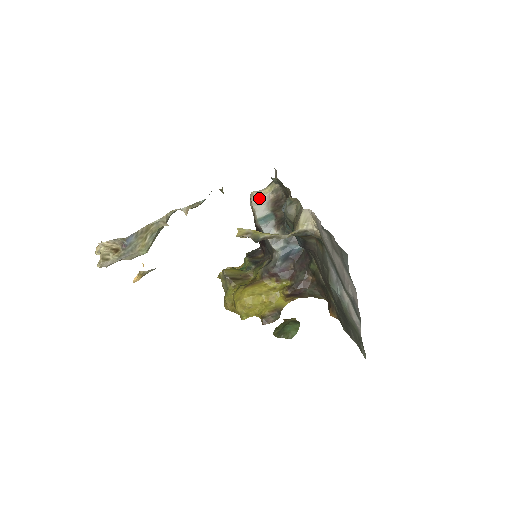
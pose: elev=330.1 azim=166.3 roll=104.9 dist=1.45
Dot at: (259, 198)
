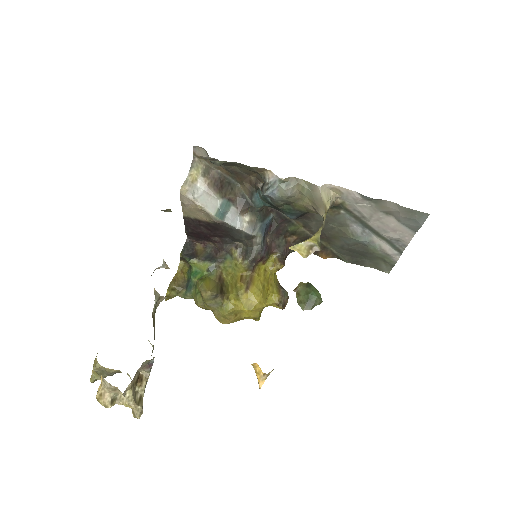
Dot at: (194, 190)
